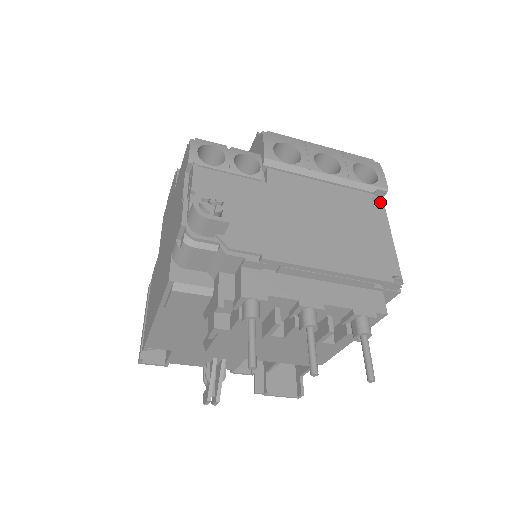
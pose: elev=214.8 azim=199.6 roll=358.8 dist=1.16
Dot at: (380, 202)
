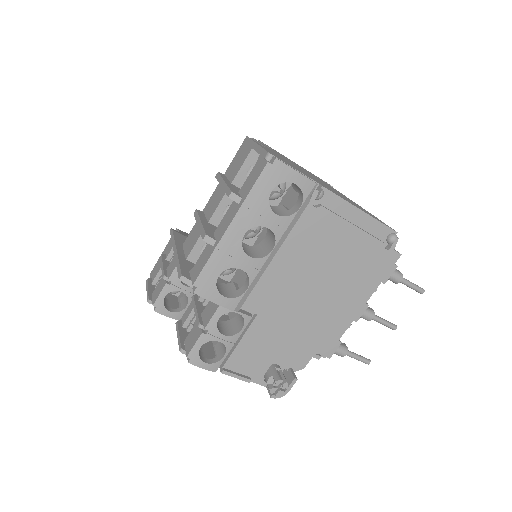
Dot at: (321, 198)
